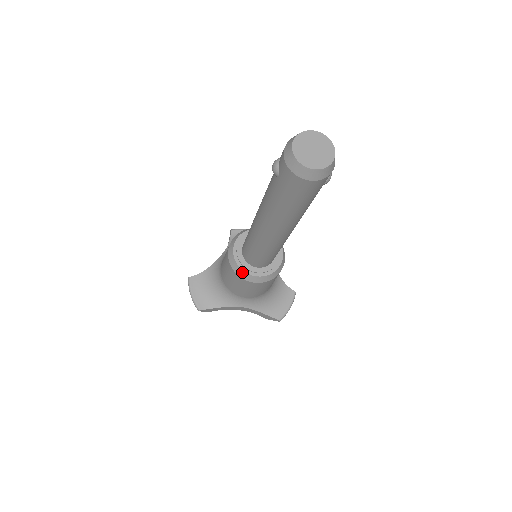
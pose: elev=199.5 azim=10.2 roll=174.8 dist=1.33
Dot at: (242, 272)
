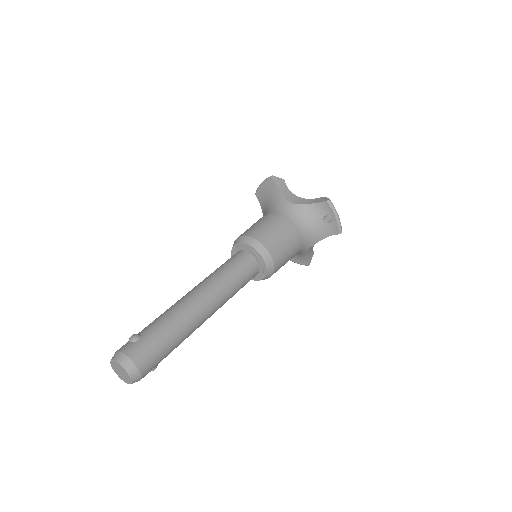
Dot at: (232, 252)
